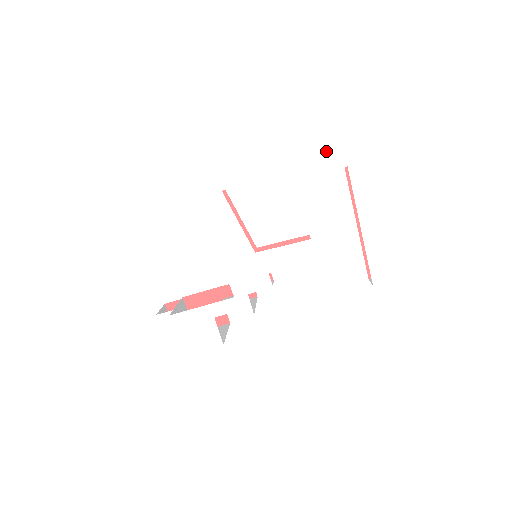
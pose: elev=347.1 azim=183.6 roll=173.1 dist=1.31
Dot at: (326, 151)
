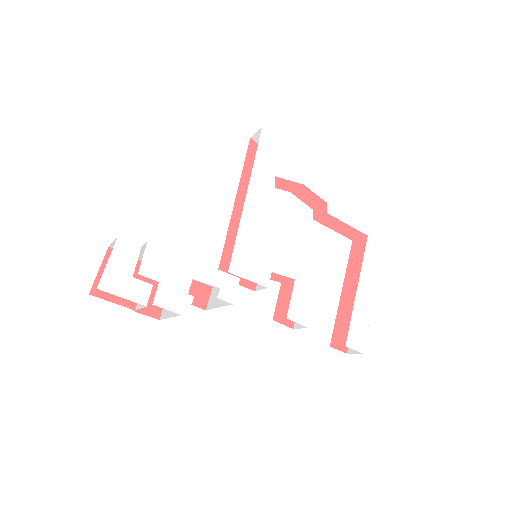
Dot at: (360, 214)
